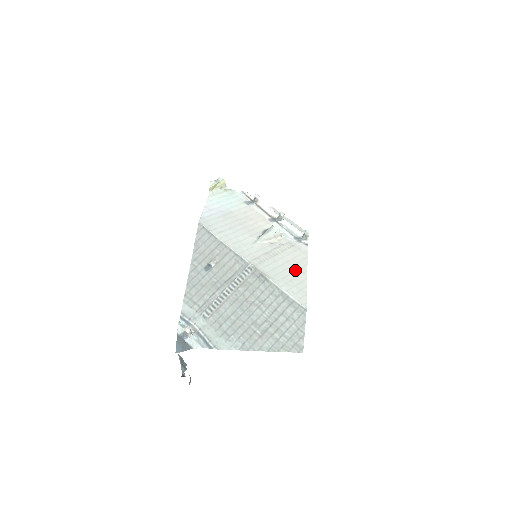
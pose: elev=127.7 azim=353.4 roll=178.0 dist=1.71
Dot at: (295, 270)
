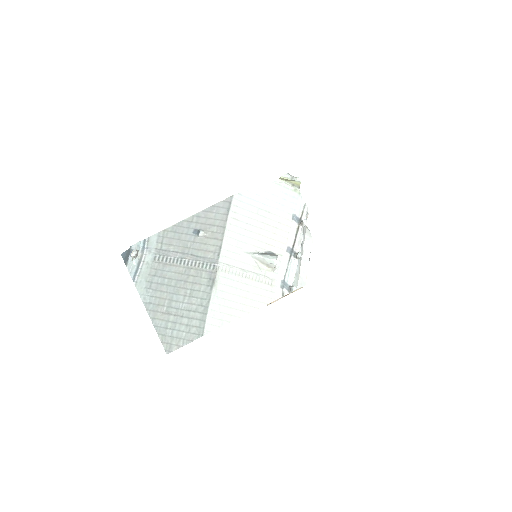
Dot at: (242, 303)
